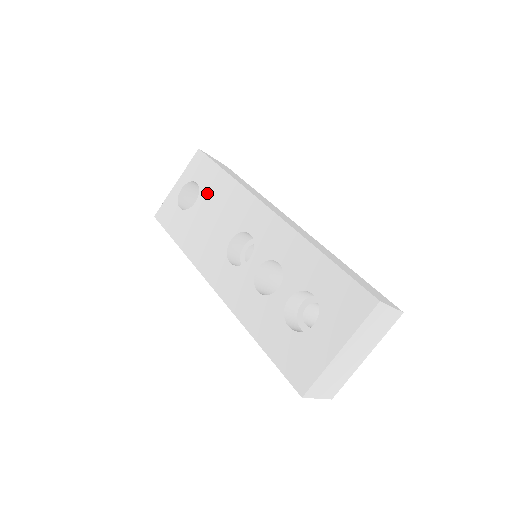
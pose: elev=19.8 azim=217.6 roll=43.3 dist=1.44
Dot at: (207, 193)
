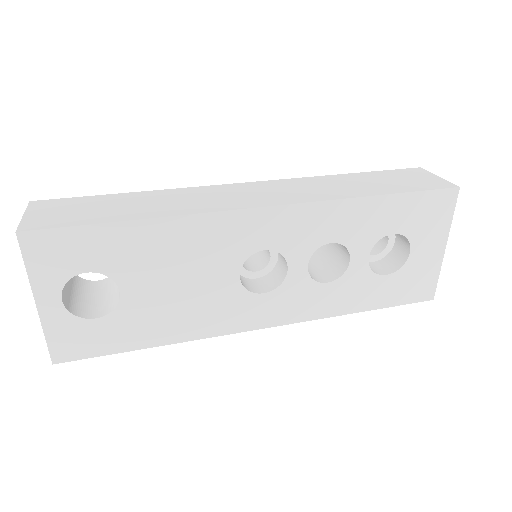
Dot at: (130, 267)
